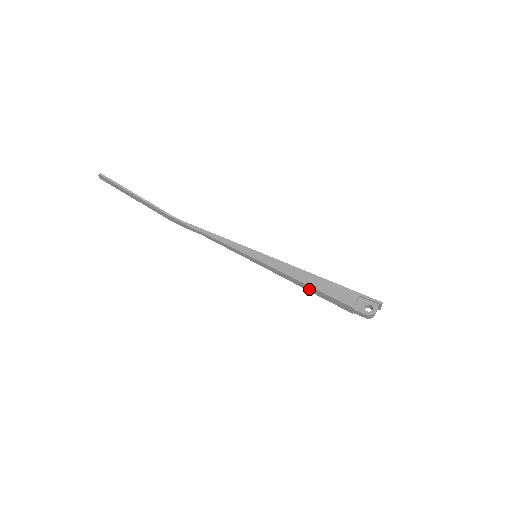
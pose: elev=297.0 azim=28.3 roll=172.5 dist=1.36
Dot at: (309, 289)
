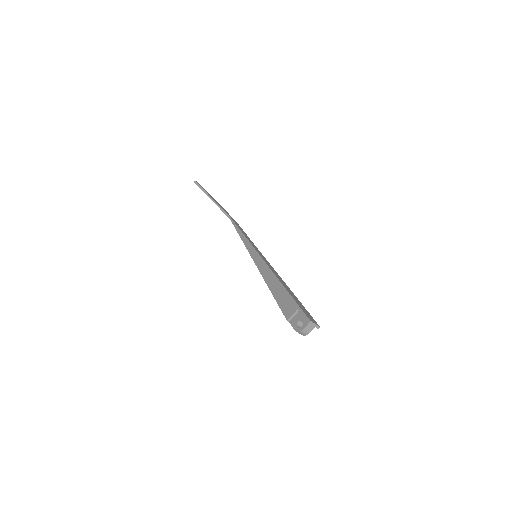
Dot at: occluded
